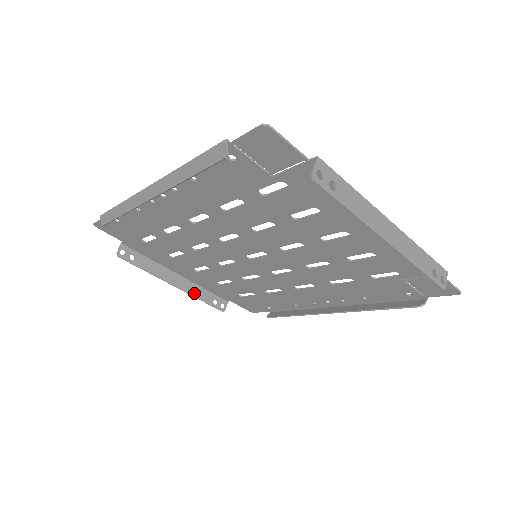
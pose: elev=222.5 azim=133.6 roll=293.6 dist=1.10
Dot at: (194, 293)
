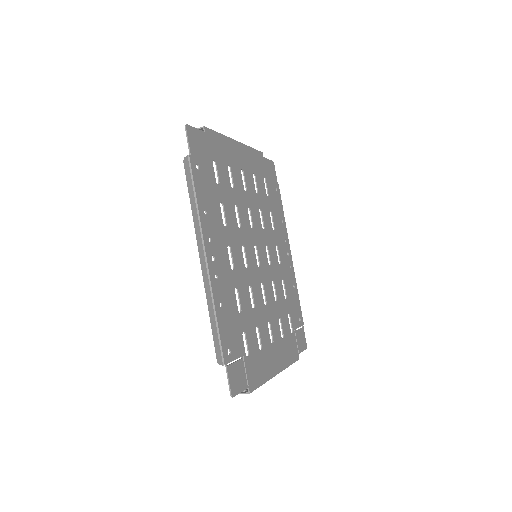
Dot at: occluded
